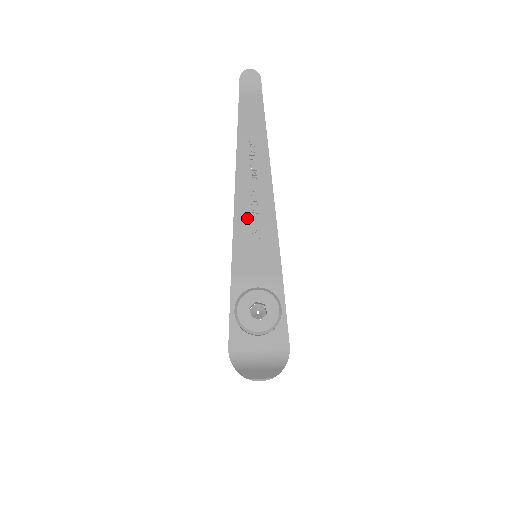
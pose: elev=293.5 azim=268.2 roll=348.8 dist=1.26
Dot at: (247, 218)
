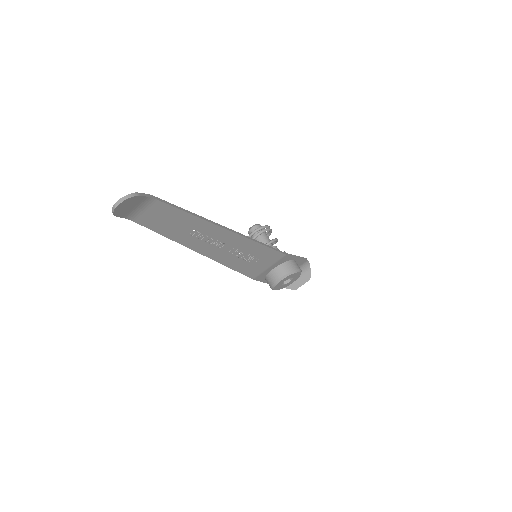
Dot at: (238, 260)
